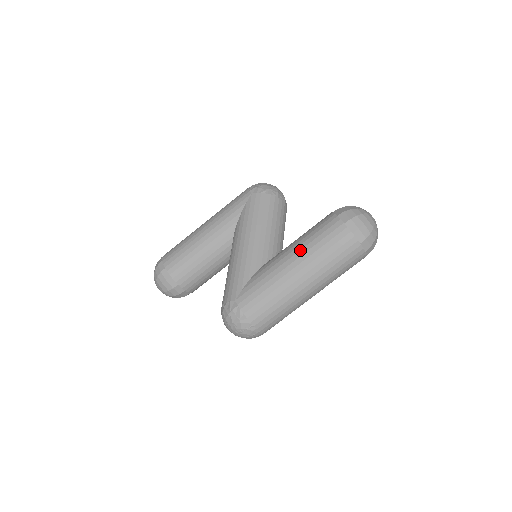
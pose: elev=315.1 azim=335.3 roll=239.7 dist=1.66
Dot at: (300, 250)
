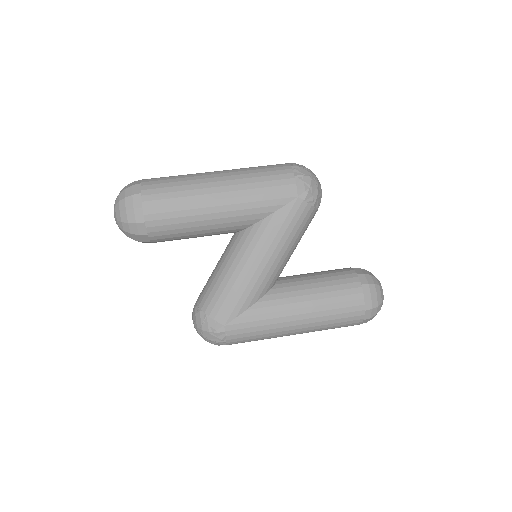
Dot at: (313, 312)
